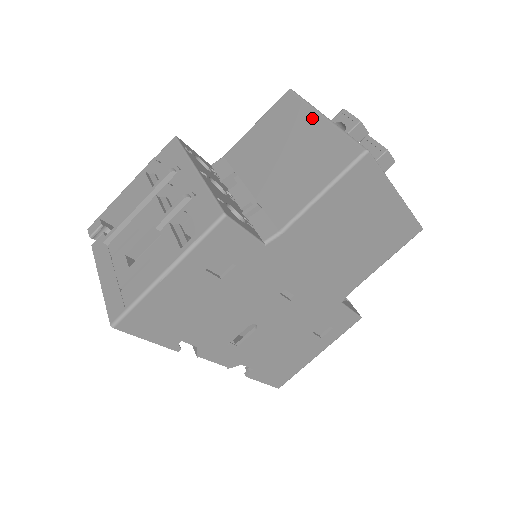
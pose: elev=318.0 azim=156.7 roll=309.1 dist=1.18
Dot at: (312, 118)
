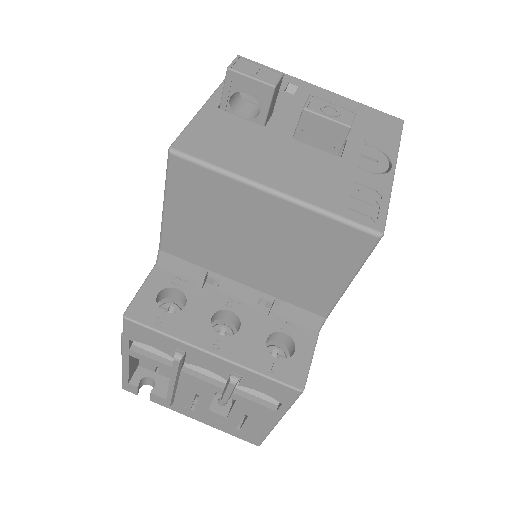
Dot at: (258, 199)
